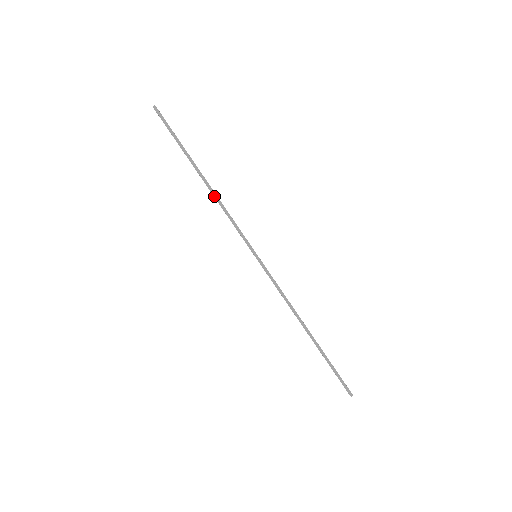
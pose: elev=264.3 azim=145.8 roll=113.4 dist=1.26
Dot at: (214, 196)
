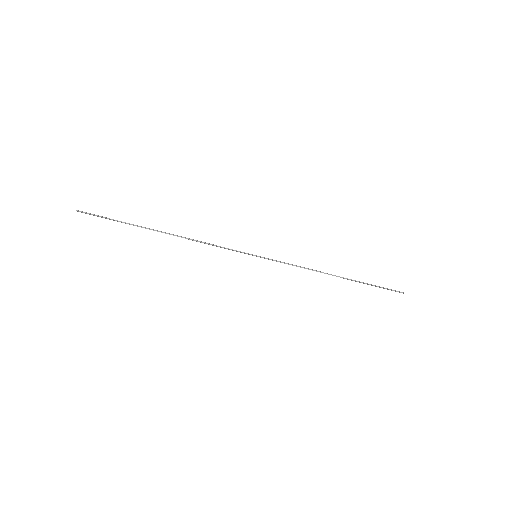
Dot at: occluded
